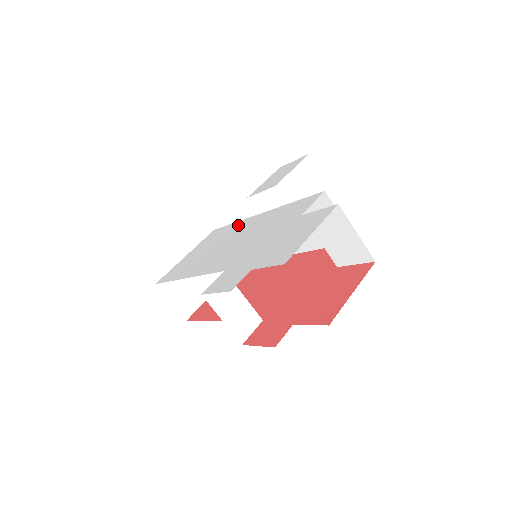
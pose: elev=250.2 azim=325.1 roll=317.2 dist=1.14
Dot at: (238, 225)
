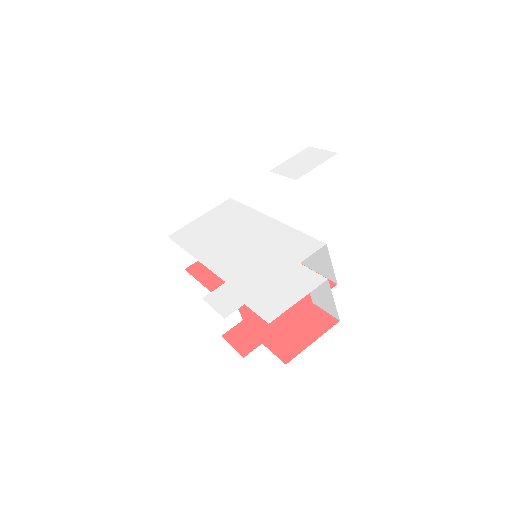
Dot at: (251, 216)
